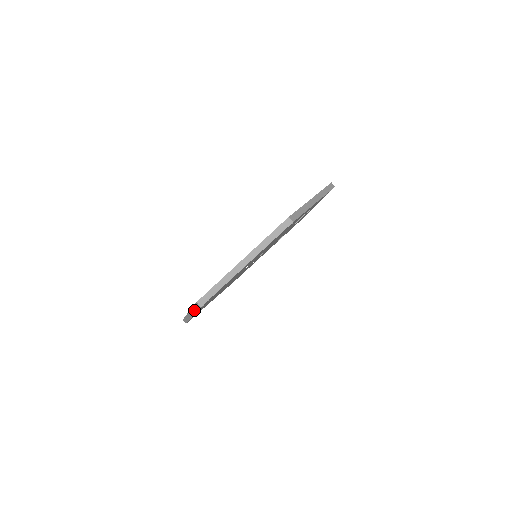
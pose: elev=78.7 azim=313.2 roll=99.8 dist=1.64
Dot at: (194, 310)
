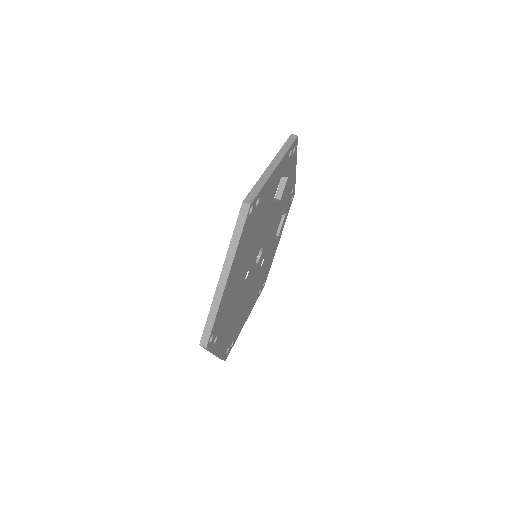
Dot at: occluded
